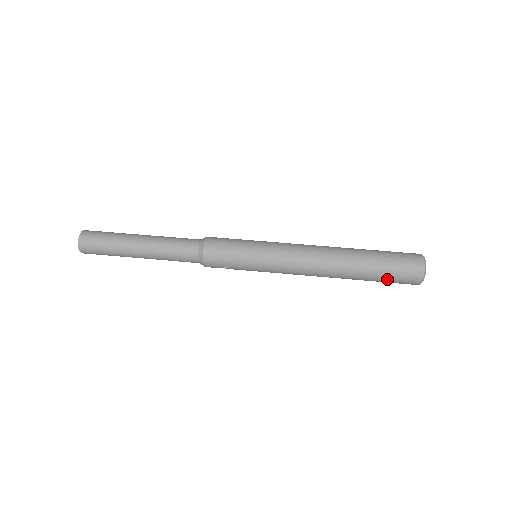
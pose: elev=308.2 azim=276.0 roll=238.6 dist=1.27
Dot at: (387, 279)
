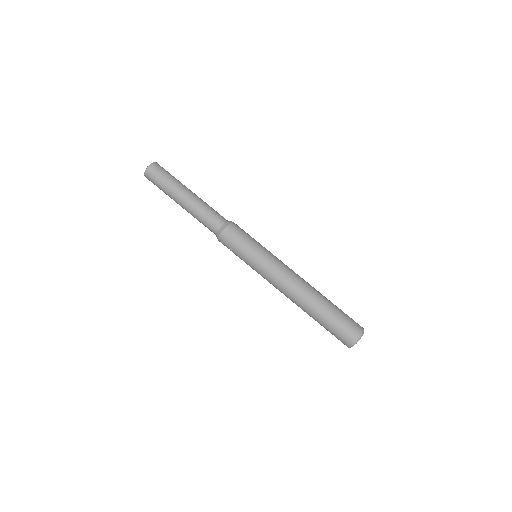
Dot at: (331, 329)
